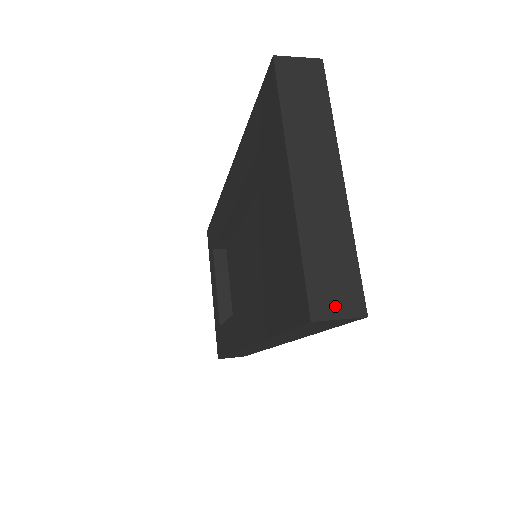
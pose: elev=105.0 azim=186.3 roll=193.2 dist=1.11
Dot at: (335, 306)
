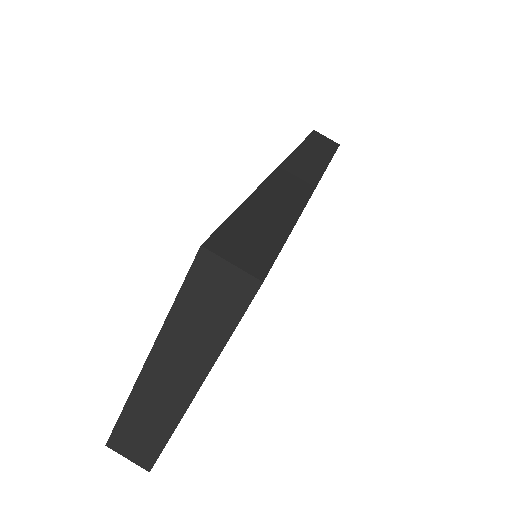
Dot at: (129, 451)
